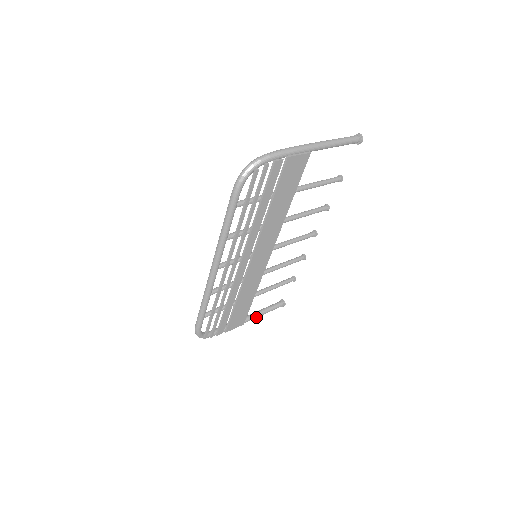
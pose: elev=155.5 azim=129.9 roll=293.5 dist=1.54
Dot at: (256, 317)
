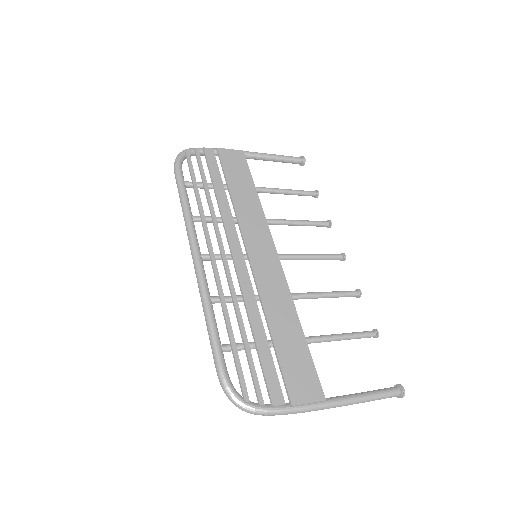
Dot at: (351, 399)
